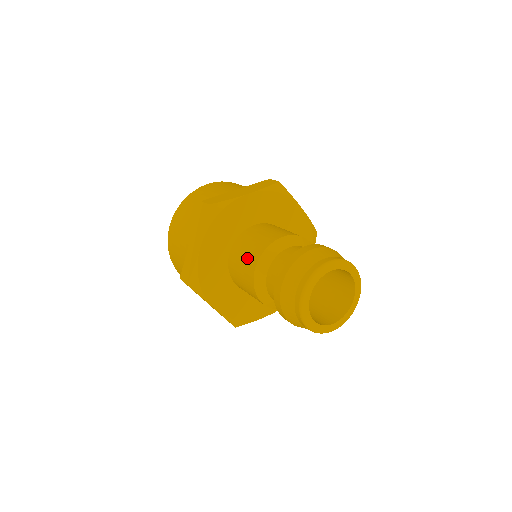
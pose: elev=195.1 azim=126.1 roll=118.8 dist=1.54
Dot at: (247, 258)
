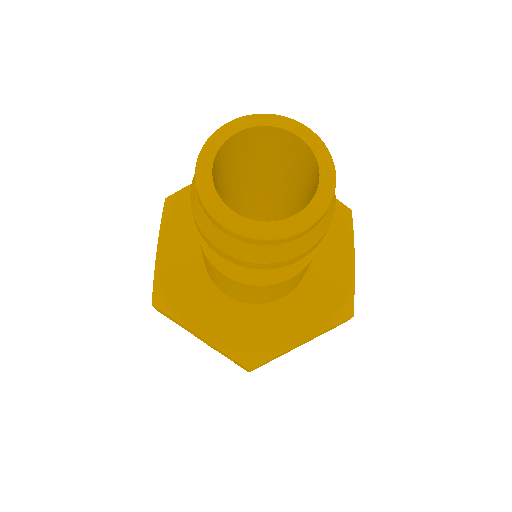
Dot at: occluded
